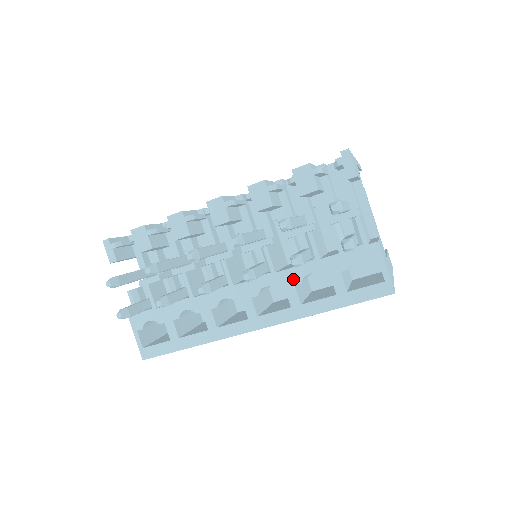
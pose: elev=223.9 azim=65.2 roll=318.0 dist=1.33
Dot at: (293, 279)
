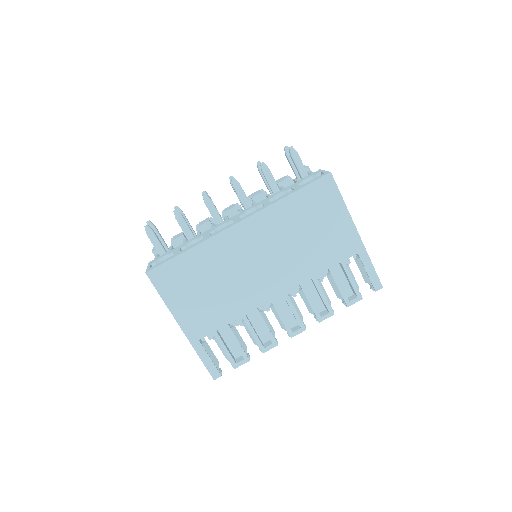
Dot at: (268, 199)
